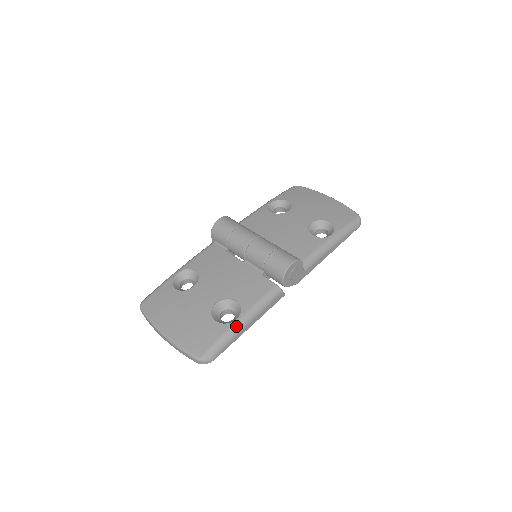
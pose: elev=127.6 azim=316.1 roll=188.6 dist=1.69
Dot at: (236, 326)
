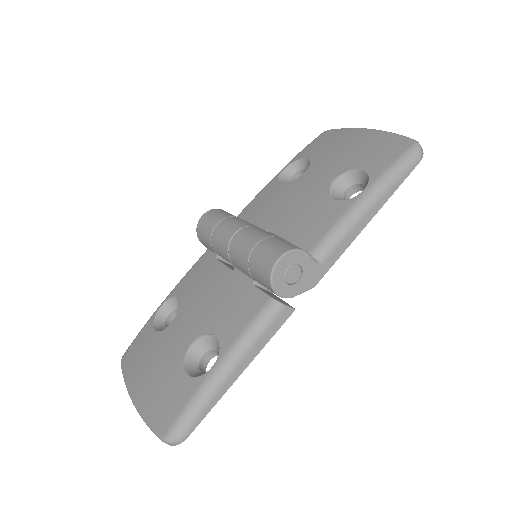
Dot at: (211, 379)
